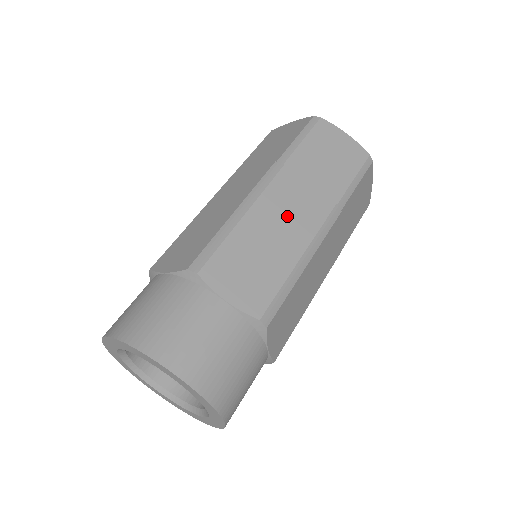
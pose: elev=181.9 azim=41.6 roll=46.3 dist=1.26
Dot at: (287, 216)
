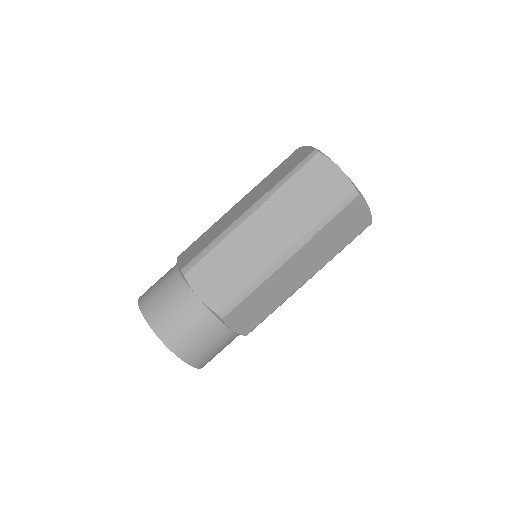
Dot at: (259, 240)
